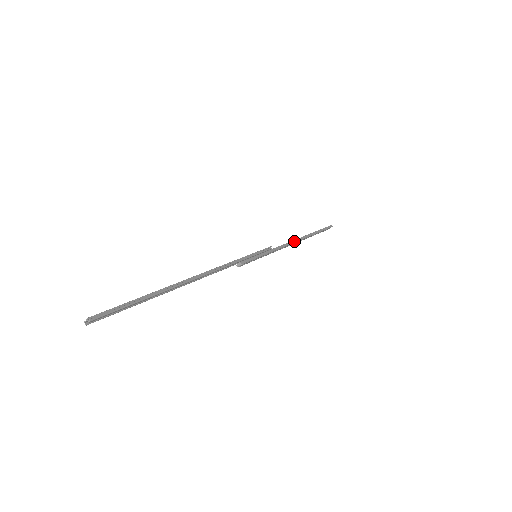
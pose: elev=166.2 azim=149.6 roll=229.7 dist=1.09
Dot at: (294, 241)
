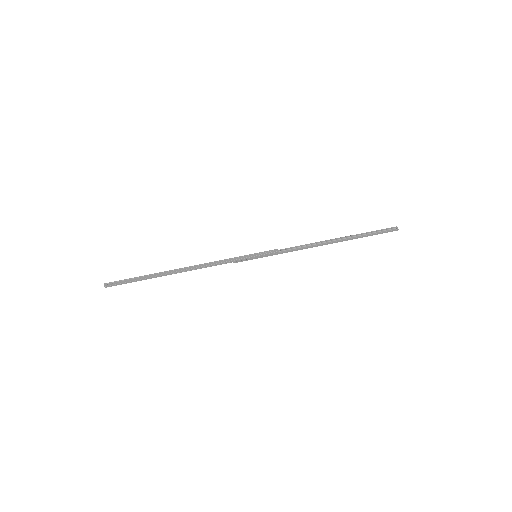
Dot at: (315, 246)
